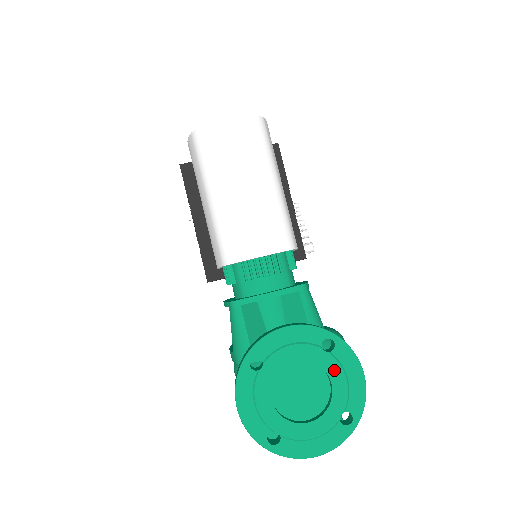
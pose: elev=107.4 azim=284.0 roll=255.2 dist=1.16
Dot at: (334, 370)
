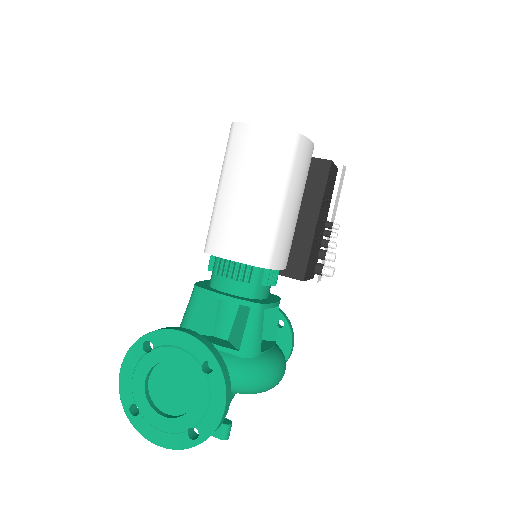
Dot at: (202, 390)
